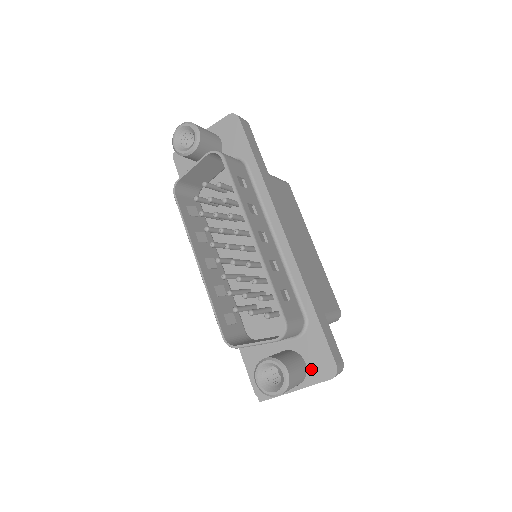
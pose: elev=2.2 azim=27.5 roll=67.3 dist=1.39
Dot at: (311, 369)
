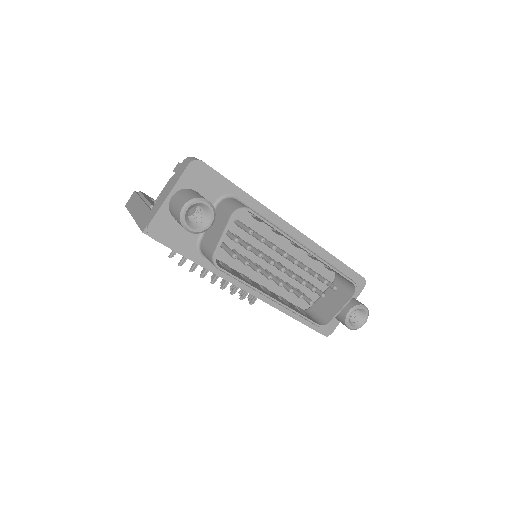
Dot at: occluded
